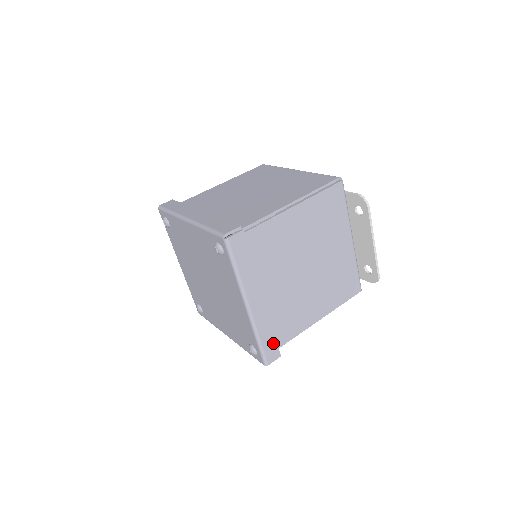
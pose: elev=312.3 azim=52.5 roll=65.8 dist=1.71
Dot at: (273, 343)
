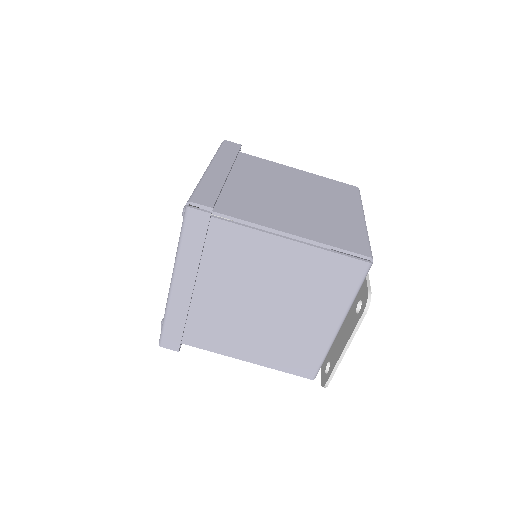
Dot at: (178, 334)
